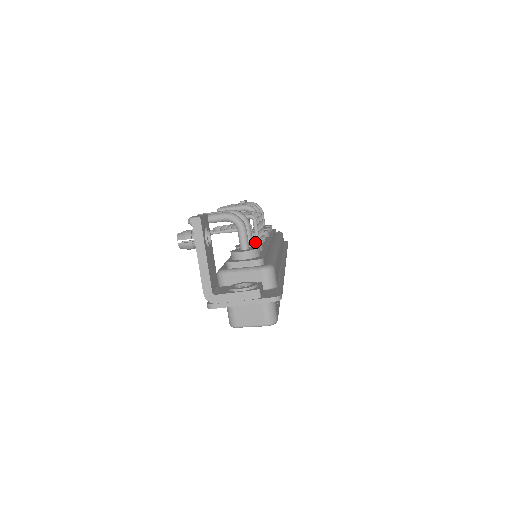
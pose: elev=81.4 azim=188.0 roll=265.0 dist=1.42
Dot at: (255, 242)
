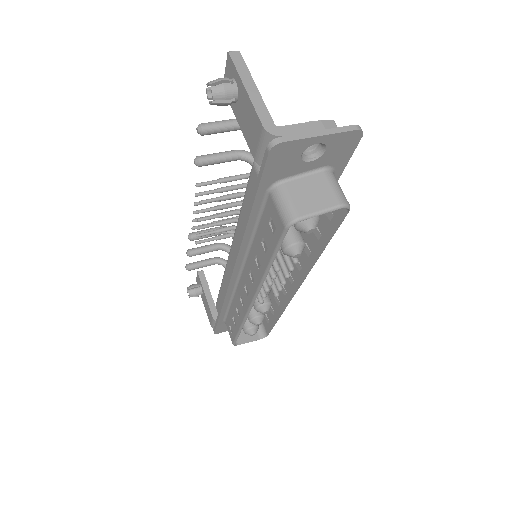
Dot at: occluded
